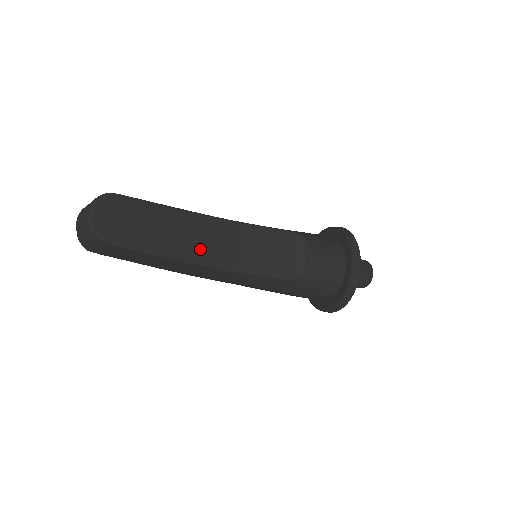
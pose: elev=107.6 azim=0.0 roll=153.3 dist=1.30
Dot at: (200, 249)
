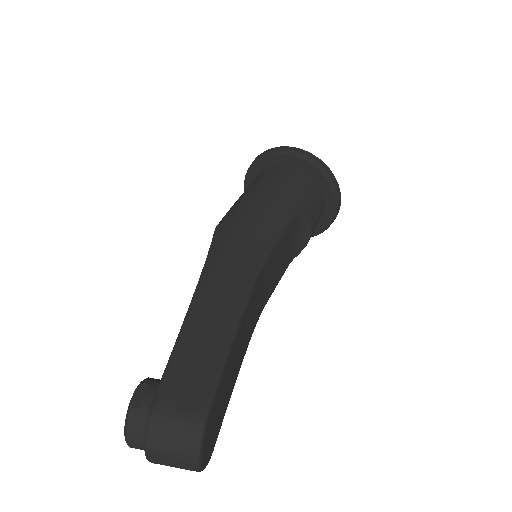
Dot at: (248, 335)
